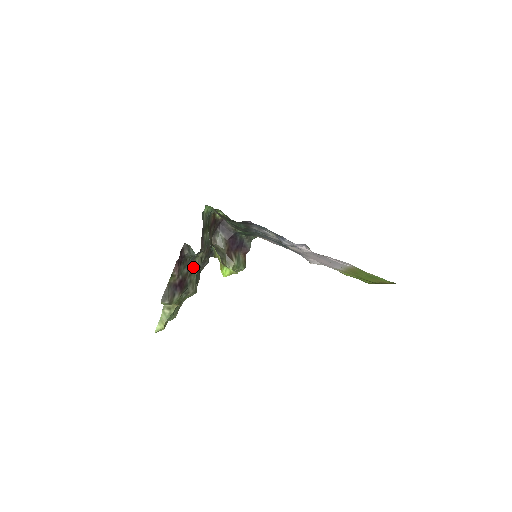
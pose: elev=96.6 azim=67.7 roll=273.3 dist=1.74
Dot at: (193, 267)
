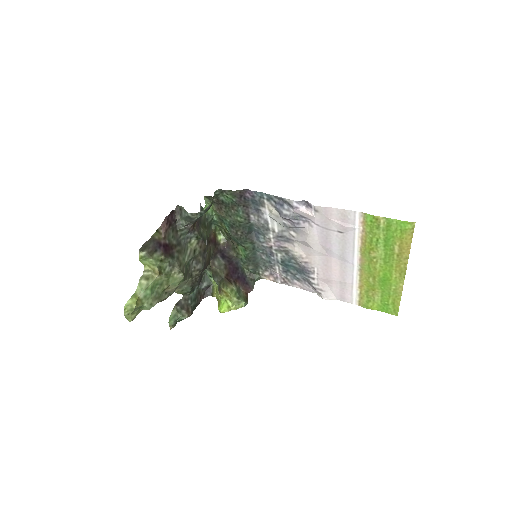
Dot at: (184, 250)
